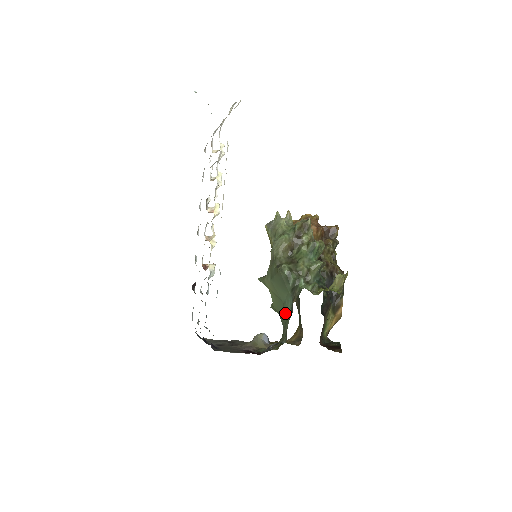
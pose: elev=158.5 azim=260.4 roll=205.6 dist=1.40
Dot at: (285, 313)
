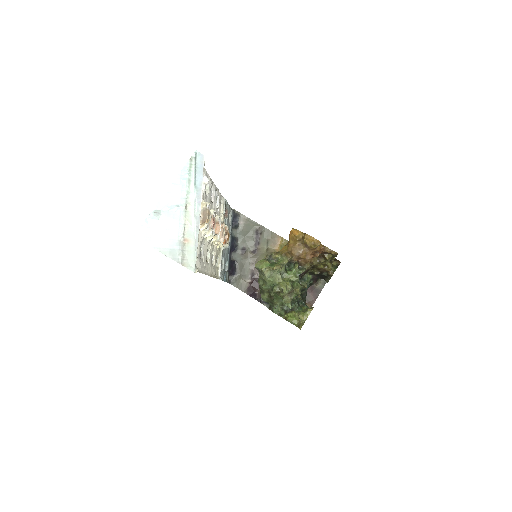
Dot at: occluded
